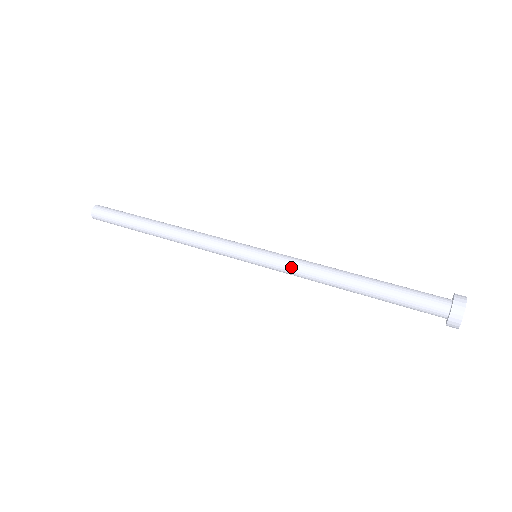
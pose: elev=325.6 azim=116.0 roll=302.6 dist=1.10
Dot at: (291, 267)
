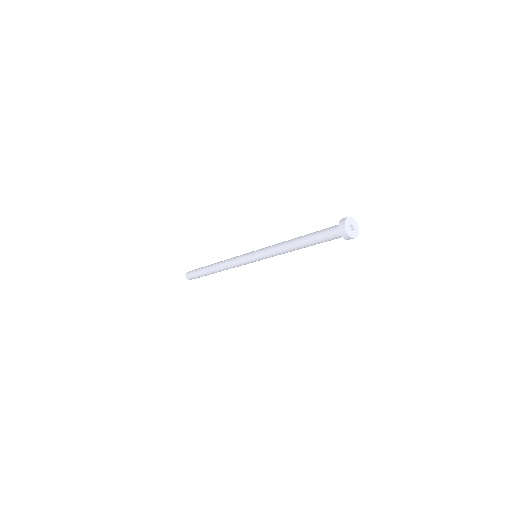
Dot at: (269, 252)
